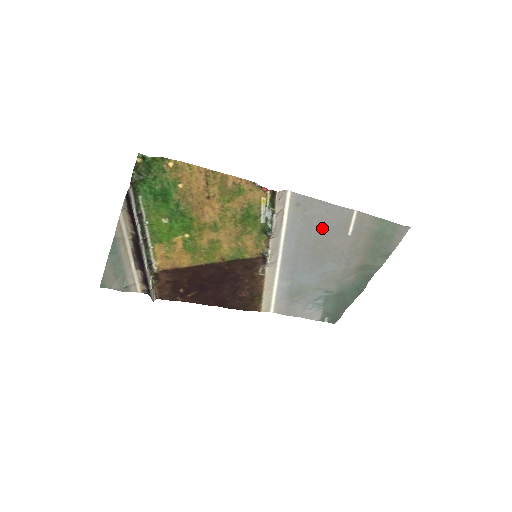
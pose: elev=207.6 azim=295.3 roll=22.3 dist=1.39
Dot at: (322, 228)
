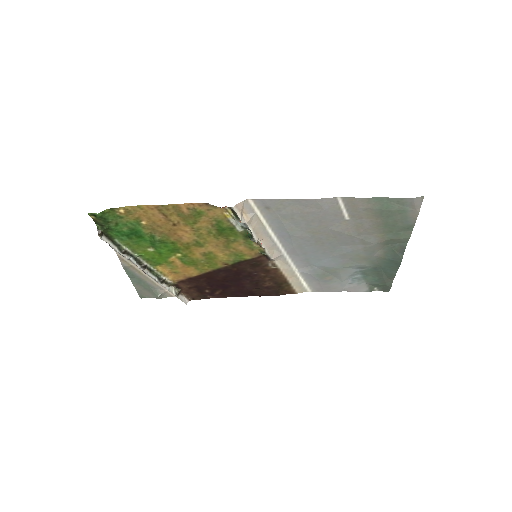
Dot at: (310, 221)
